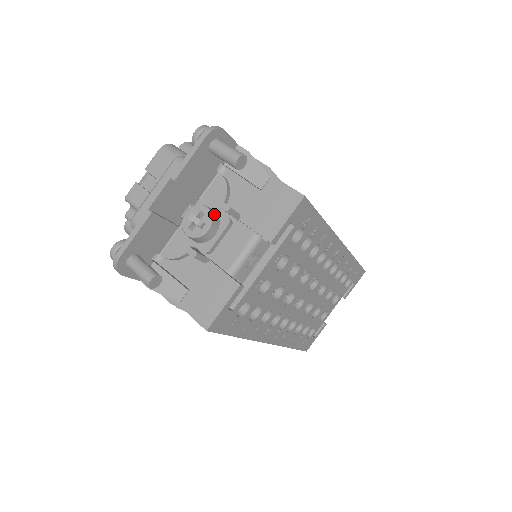
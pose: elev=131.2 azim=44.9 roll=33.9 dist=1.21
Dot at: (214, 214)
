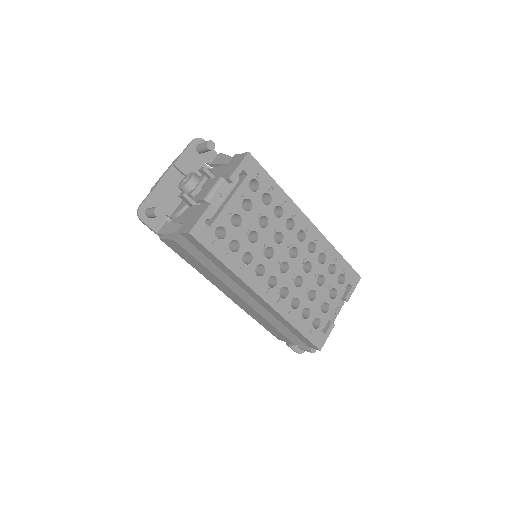
Dot at: (196, 174)
